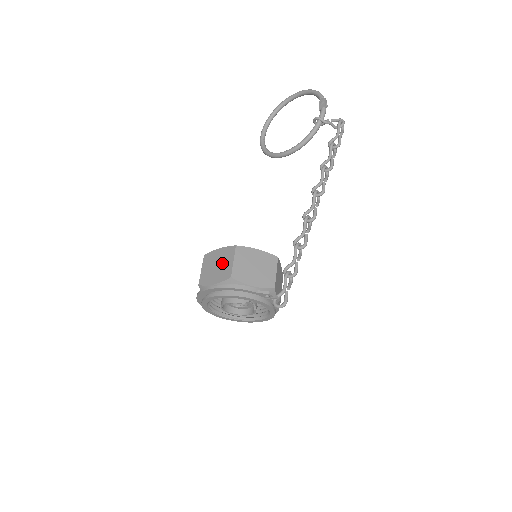
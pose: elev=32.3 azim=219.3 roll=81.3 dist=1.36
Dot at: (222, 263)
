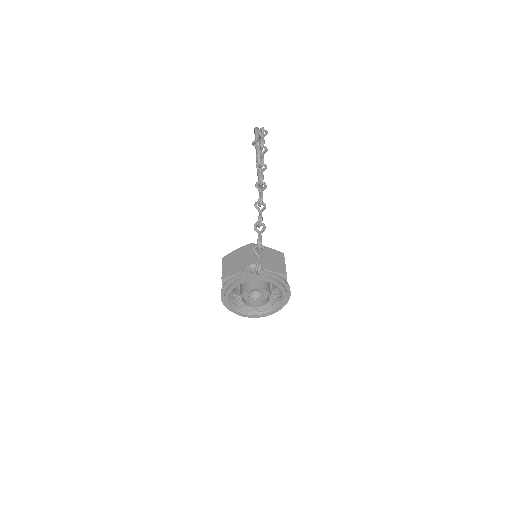
Dot at: occluded
